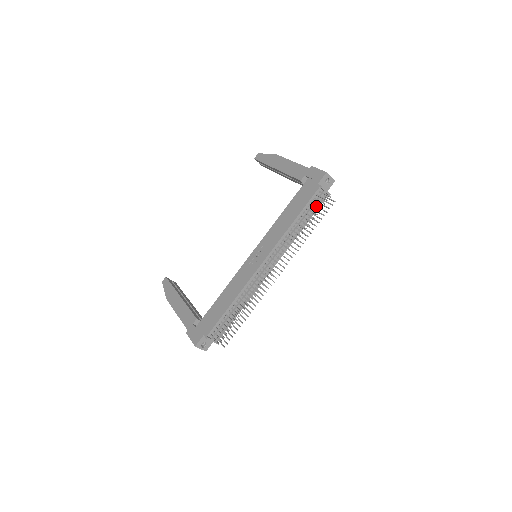
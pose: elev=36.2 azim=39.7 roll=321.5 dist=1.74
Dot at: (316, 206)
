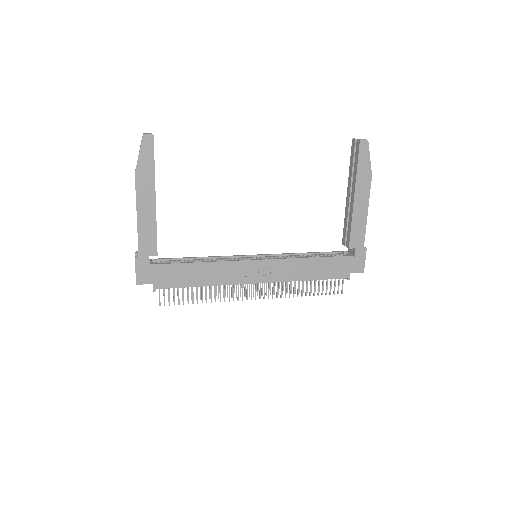
Dot at: occluded
